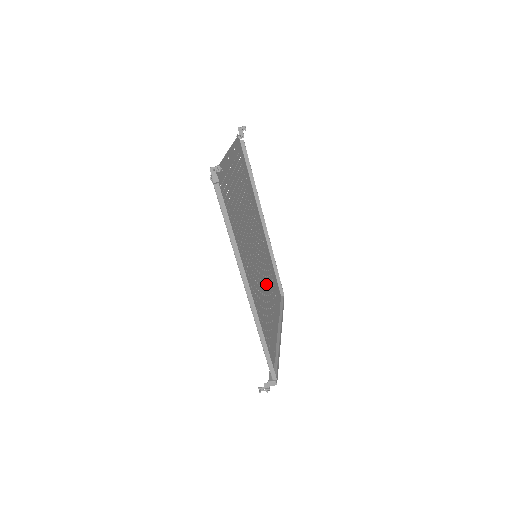
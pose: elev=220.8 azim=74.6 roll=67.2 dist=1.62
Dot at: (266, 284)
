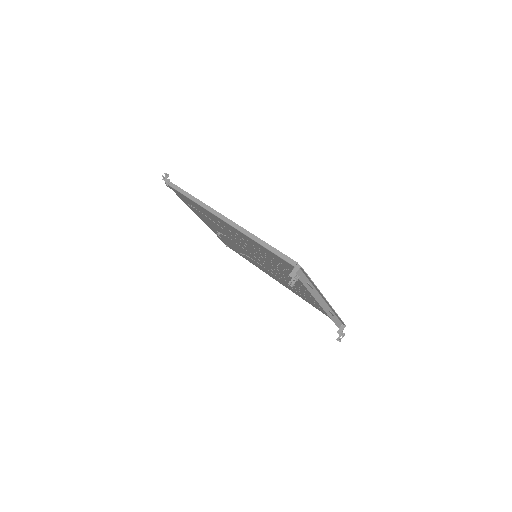
Dot at: (285, 278)
